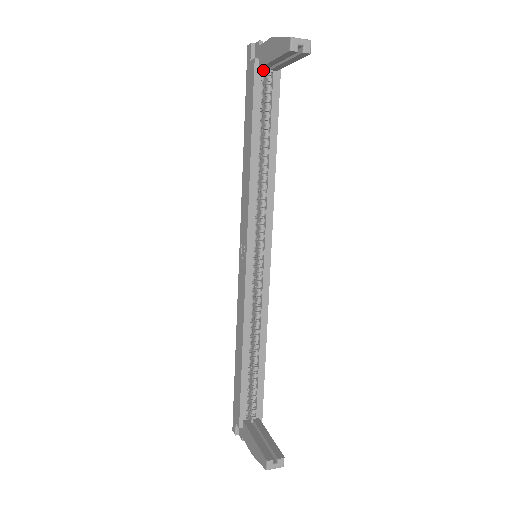
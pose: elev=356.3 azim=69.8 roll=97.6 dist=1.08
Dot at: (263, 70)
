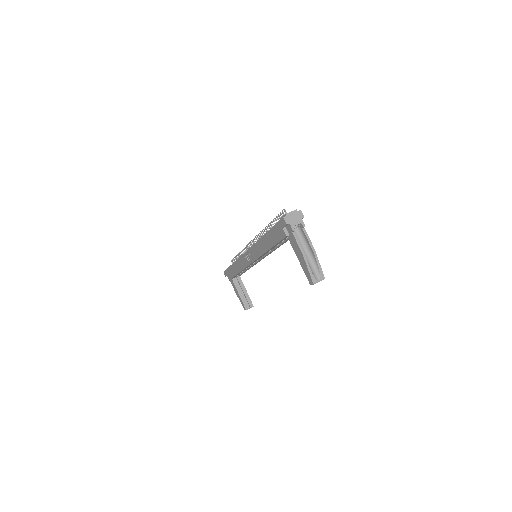
Dot at: occluded
